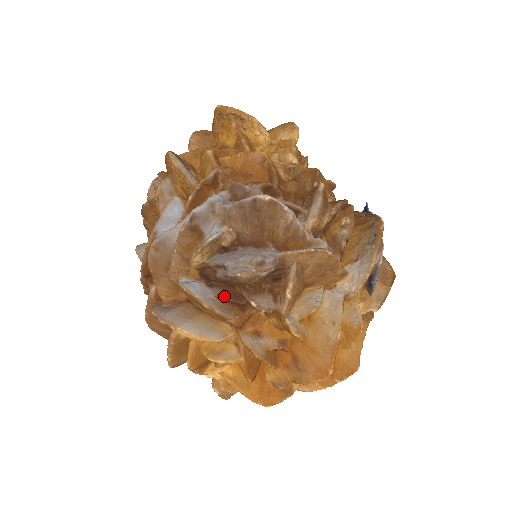
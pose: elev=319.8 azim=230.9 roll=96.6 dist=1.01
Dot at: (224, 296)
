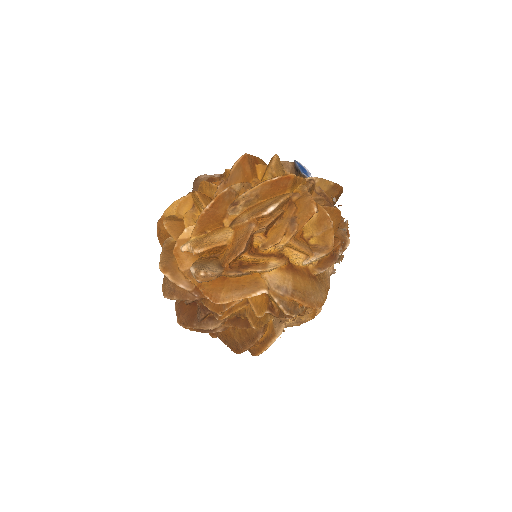
Dot at: occluded
